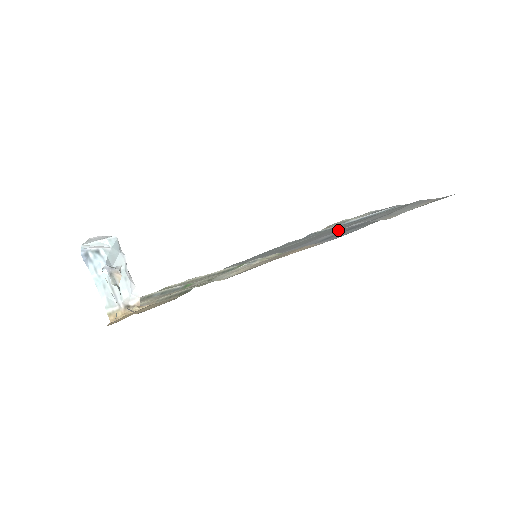
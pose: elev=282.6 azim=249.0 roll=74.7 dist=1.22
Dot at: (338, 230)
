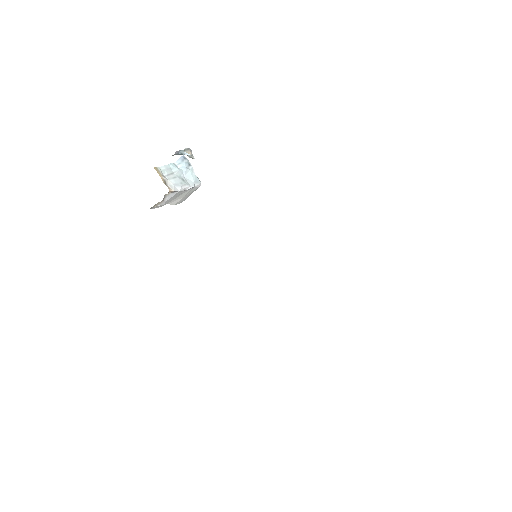
Dot at: occluded
